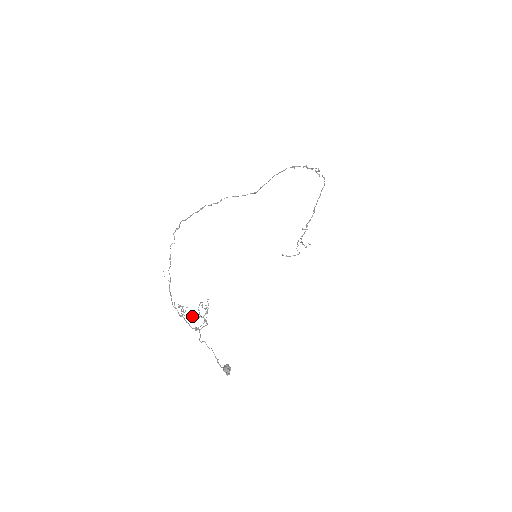
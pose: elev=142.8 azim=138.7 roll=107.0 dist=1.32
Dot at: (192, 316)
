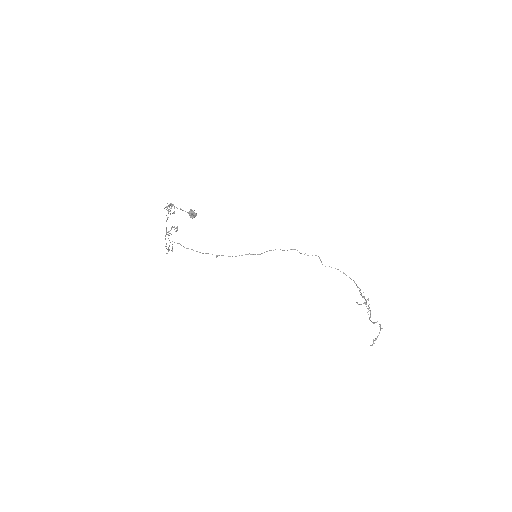
Dot at: (171, 228)
